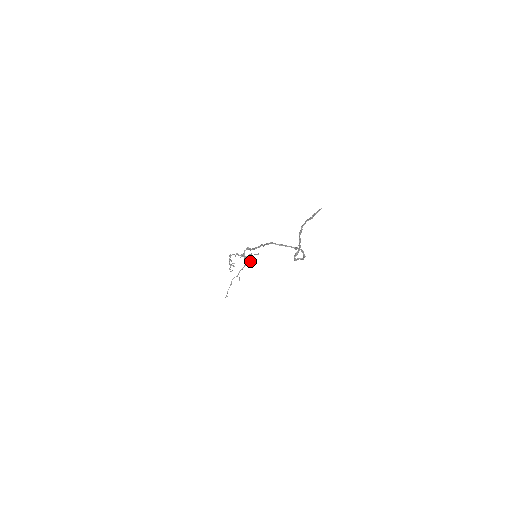
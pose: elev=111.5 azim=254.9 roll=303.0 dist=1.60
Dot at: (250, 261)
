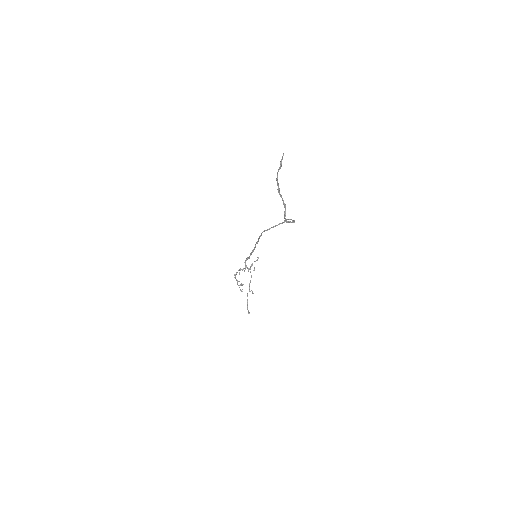
Dot at: (254, 270)
